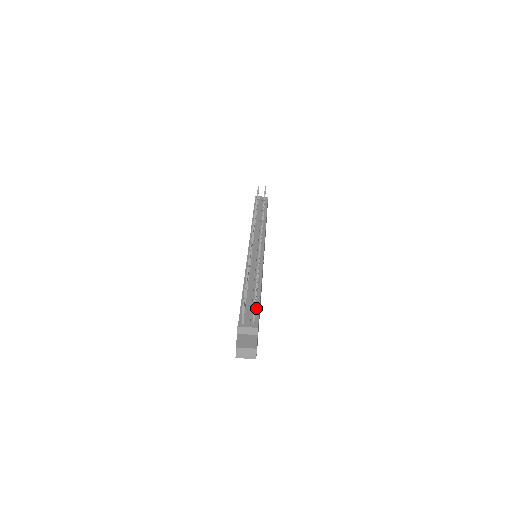
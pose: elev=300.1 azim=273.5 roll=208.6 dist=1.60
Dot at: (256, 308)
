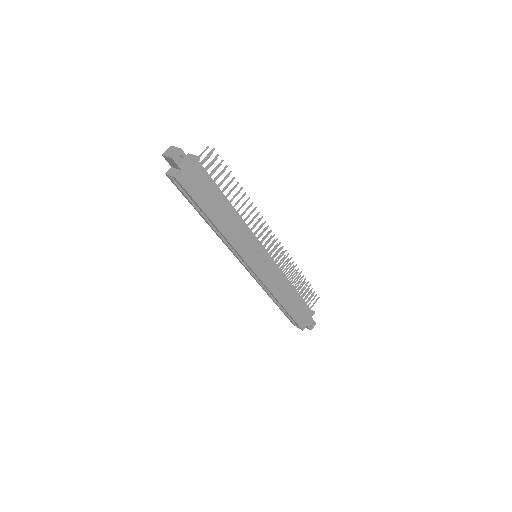
Dot at: (213, 181)
